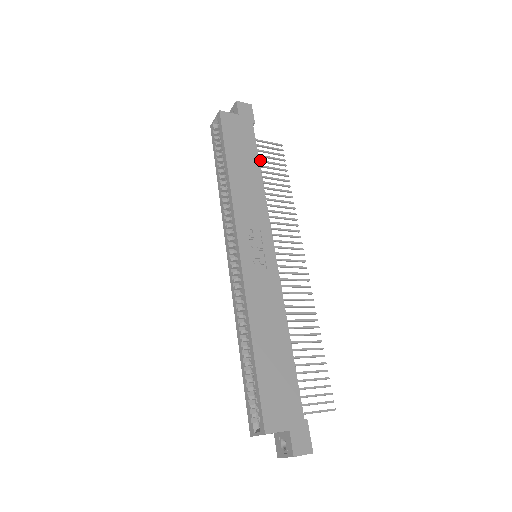
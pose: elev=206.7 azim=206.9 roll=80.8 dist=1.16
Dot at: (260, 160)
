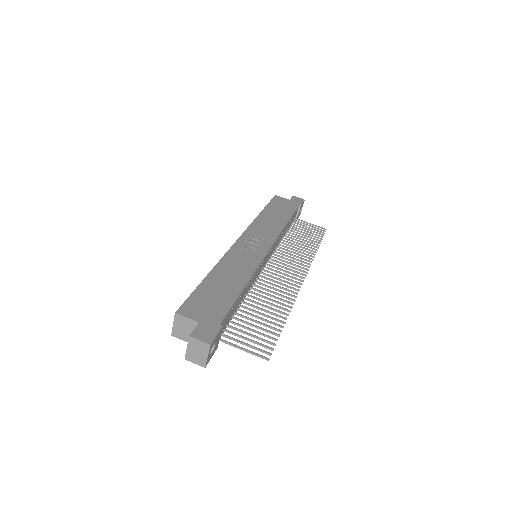
Dot at: (299, 228)
